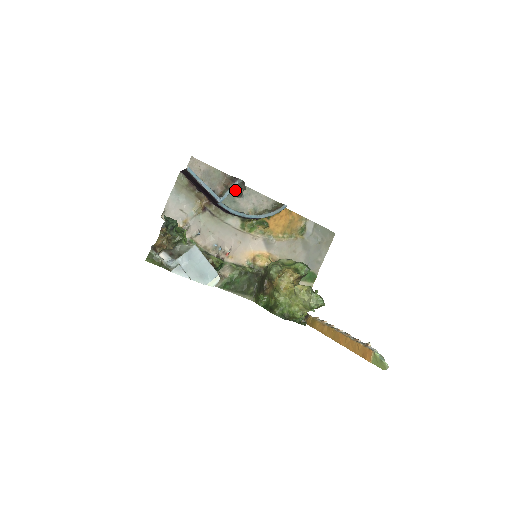
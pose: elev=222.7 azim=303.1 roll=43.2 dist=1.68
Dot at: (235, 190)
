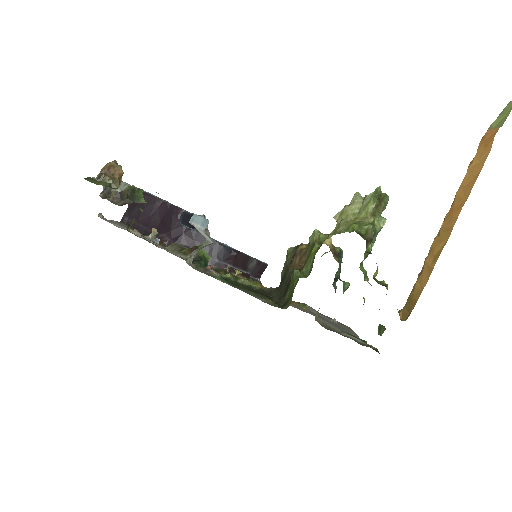
Dot at: occluded
